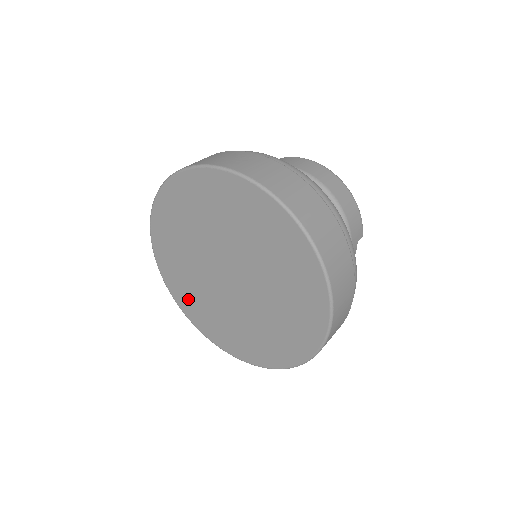
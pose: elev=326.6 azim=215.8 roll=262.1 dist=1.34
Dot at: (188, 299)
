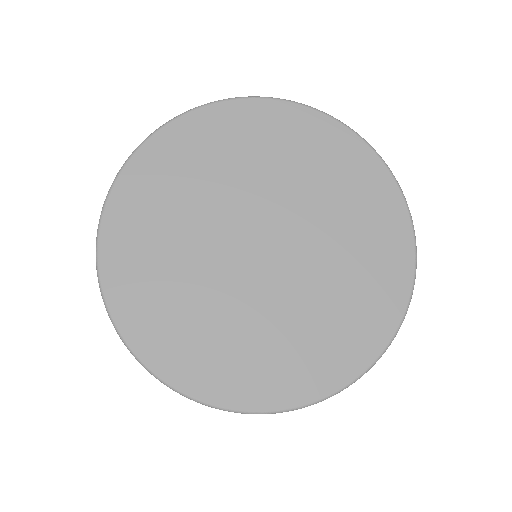
Dot at: (150, 305)
